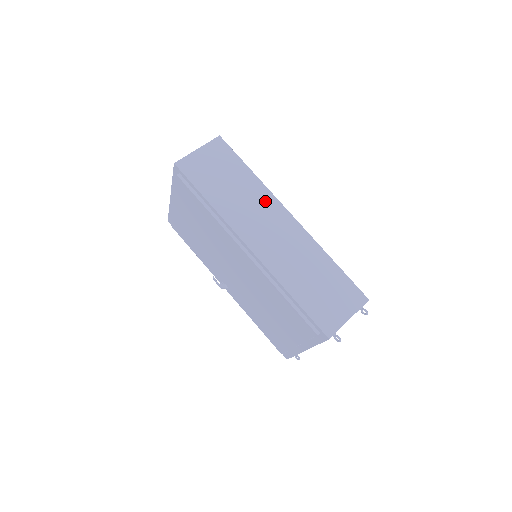
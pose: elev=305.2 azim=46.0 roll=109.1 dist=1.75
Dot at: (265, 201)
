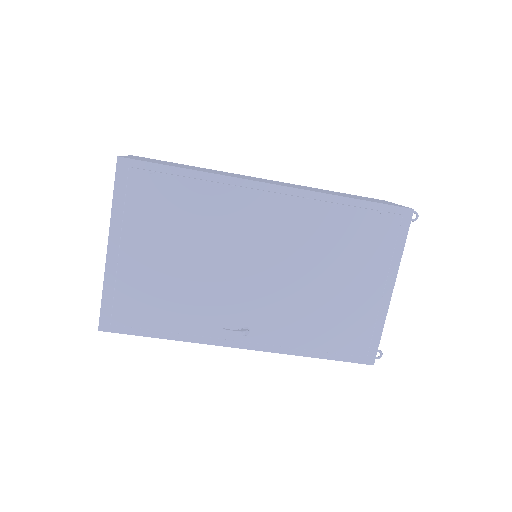
Dot at: occluded
